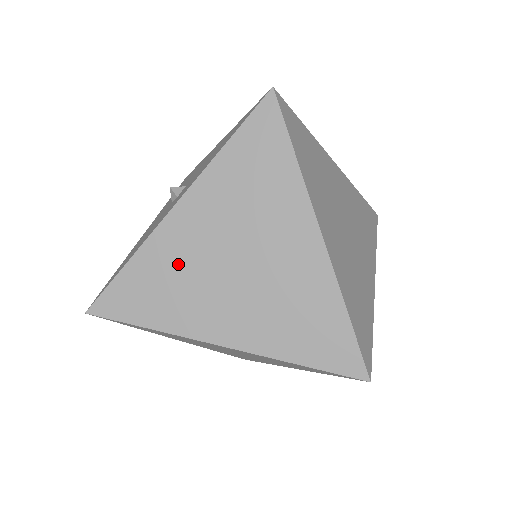
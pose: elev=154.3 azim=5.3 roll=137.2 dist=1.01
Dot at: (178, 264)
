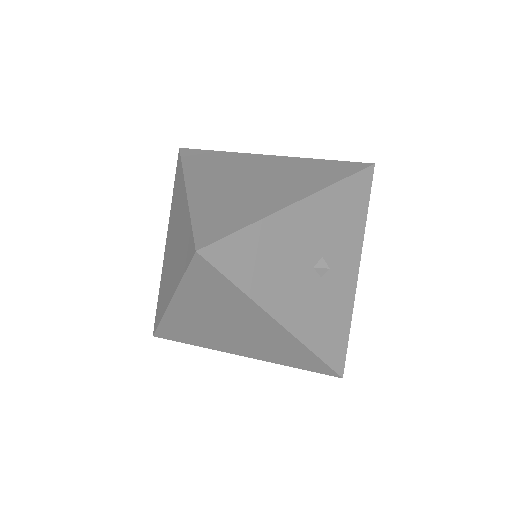
Dot at: (165, 272)
